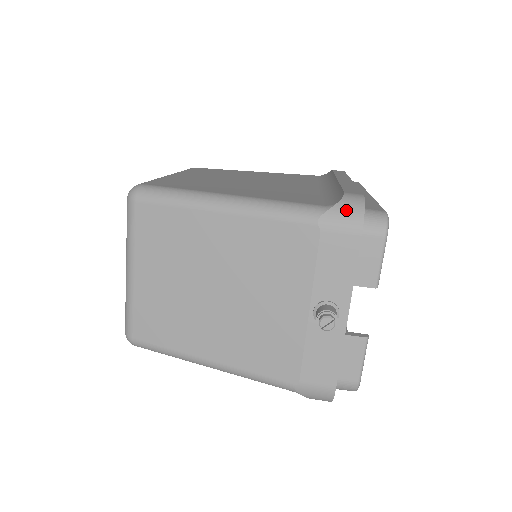
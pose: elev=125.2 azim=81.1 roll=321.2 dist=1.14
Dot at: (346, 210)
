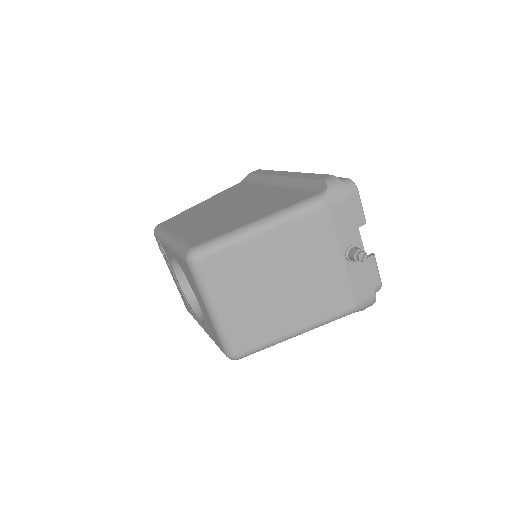
Dot at: (335, 188)
